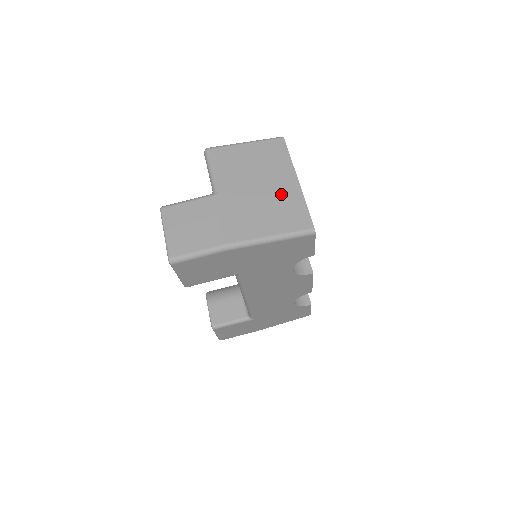
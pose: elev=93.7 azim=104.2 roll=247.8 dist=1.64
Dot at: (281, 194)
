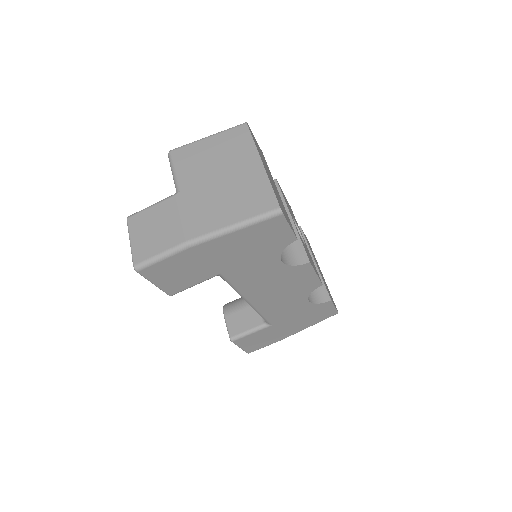
Dot at: (244, 179)
